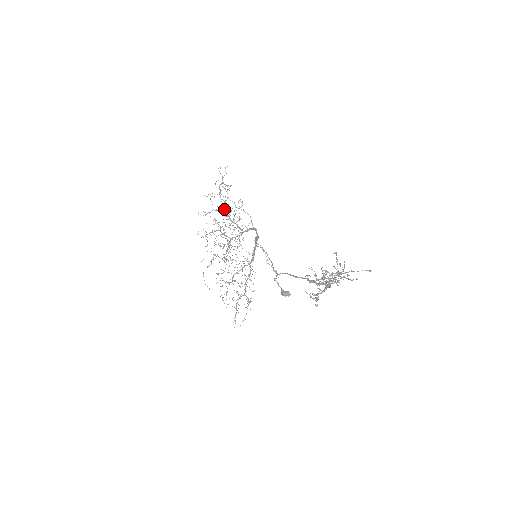
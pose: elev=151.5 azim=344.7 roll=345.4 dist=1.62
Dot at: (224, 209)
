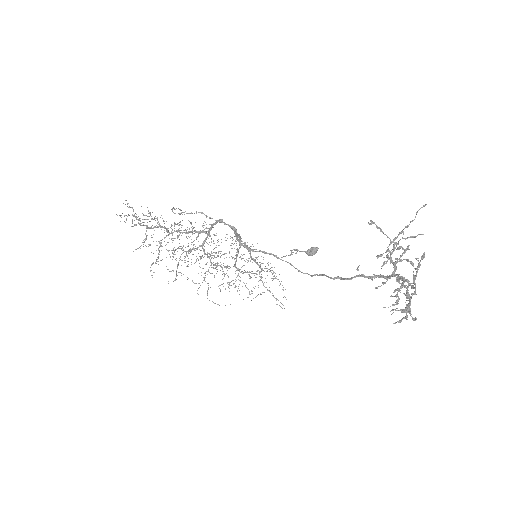
Dot at: occluded
